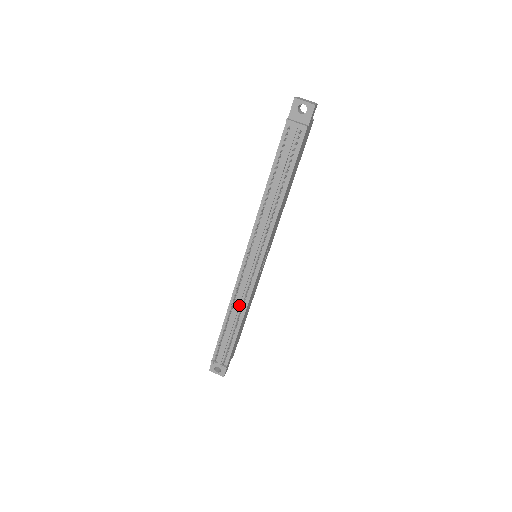
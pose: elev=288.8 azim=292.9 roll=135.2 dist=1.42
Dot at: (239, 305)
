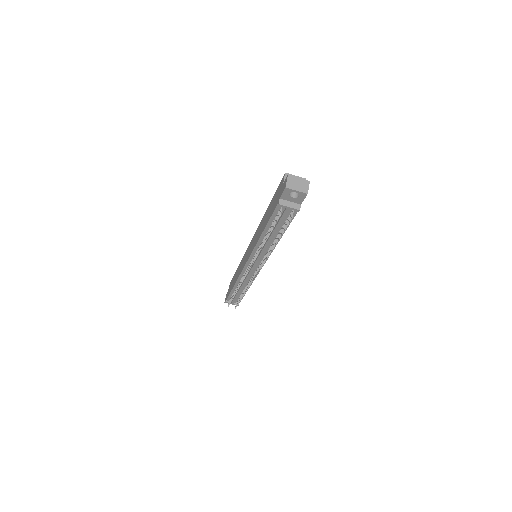
Dot at: occluded
